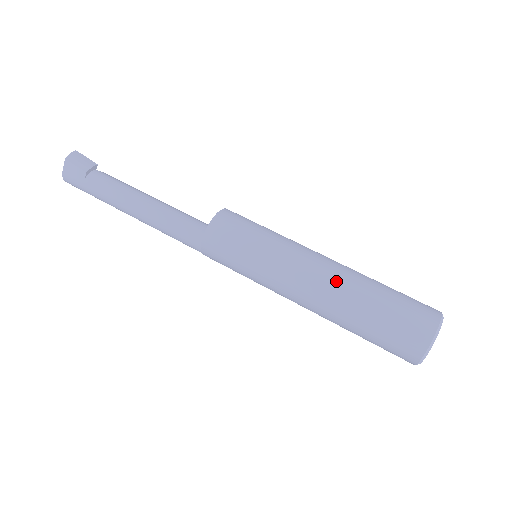
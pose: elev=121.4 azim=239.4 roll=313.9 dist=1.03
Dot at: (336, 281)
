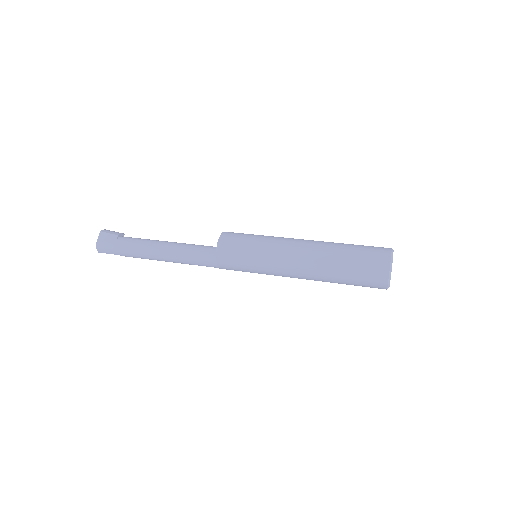
Dot at: (317, 243)
